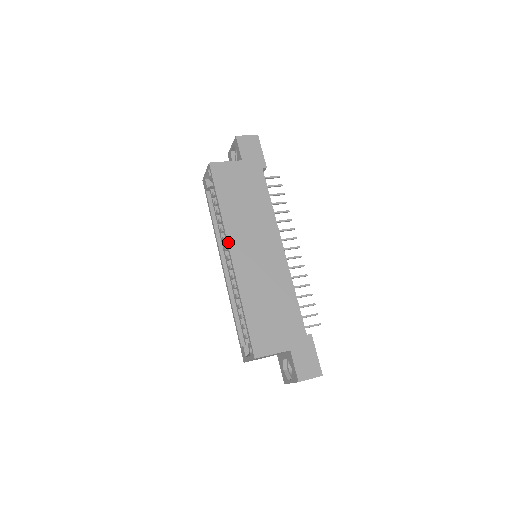
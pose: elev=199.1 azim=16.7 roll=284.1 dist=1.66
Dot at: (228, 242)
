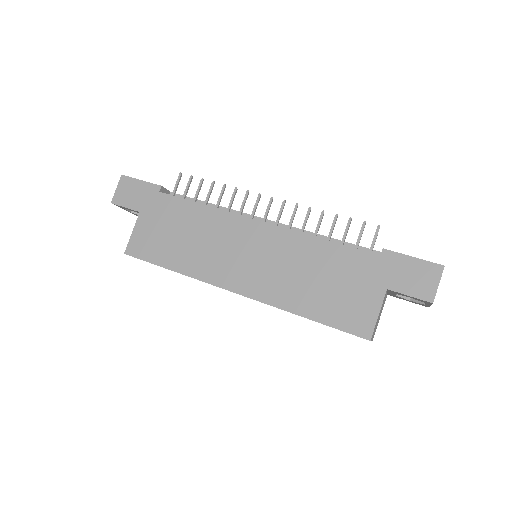
Dot at: (219, 287)
